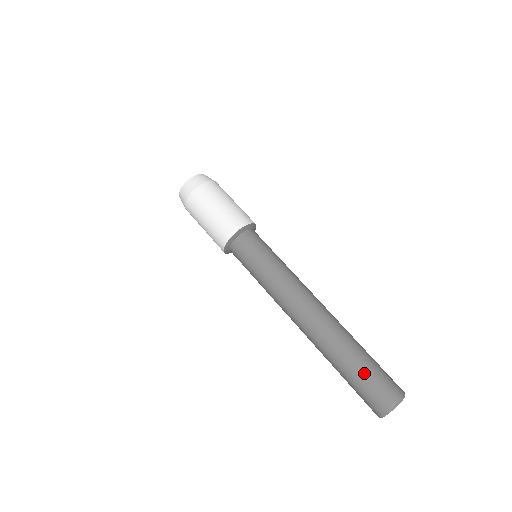
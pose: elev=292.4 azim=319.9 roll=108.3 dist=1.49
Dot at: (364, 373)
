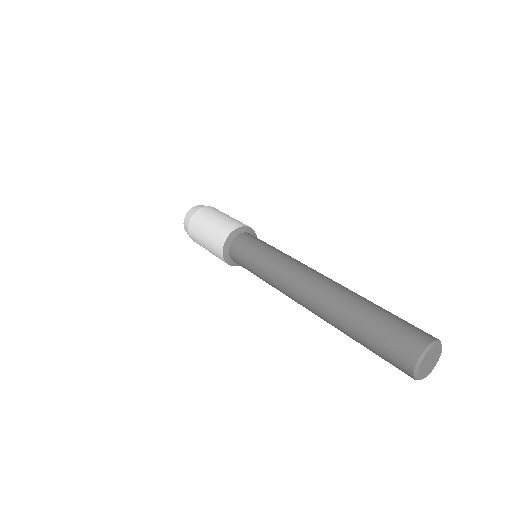
Dot at: (378, 325)
